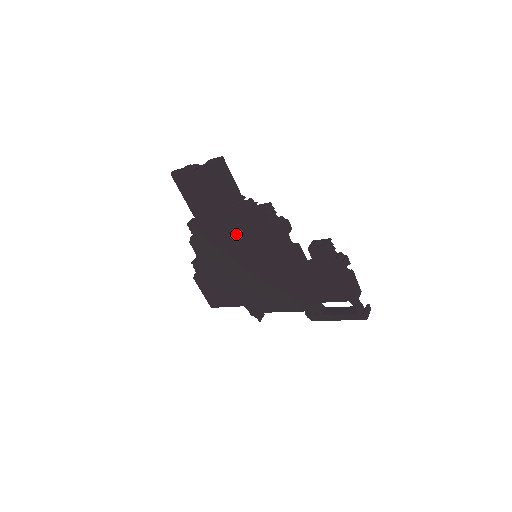
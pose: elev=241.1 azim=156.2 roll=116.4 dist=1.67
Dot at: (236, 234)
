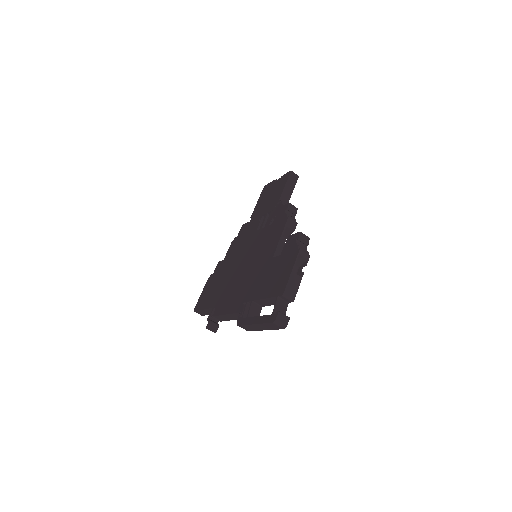
Dot at: (260, 229)
